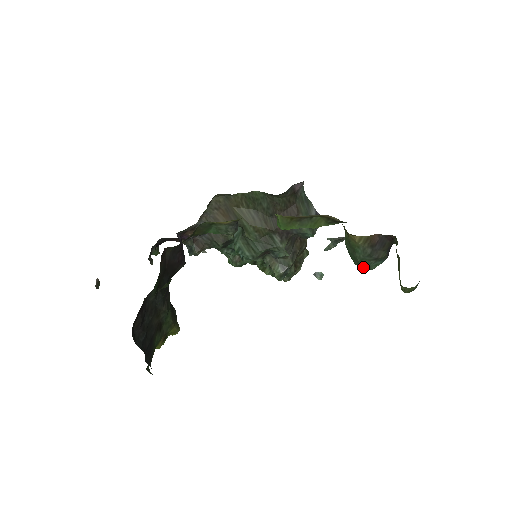
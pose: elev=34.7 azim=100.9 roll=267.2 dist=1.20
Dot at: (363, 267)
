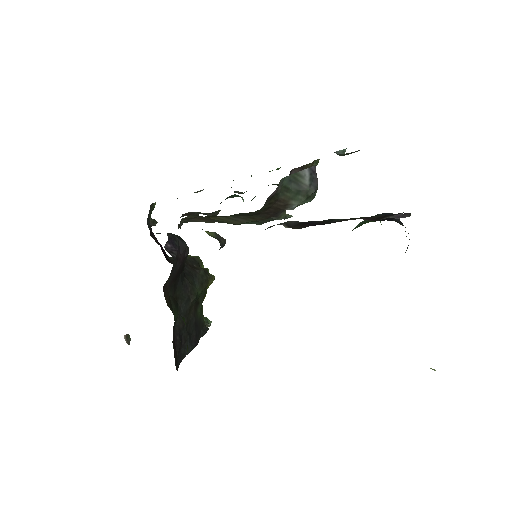
Dot at: occluded
